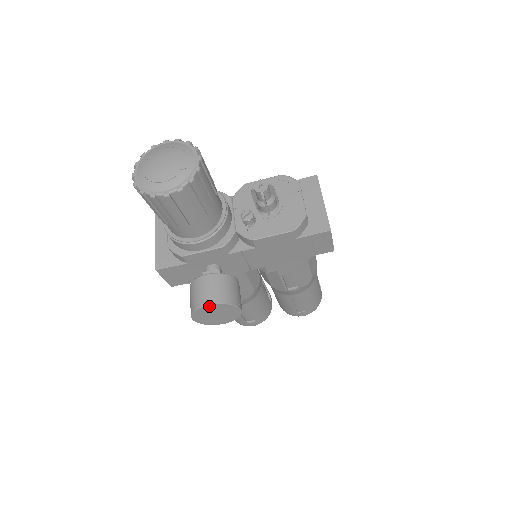
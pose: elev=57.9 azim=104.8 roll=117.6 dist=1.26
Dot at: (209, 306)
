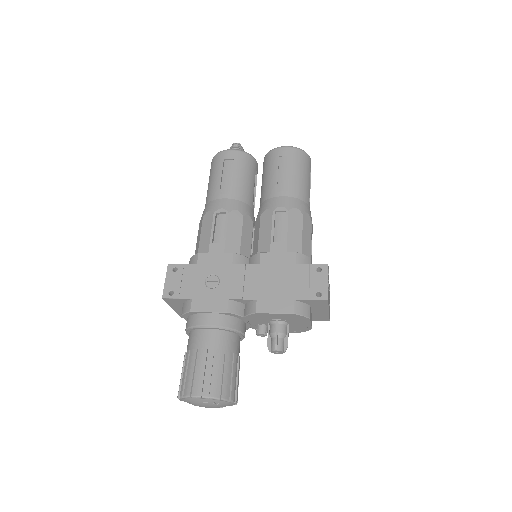
Dot at: occluded
